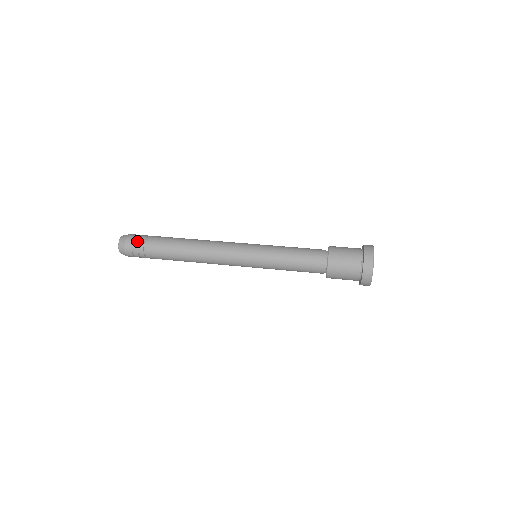
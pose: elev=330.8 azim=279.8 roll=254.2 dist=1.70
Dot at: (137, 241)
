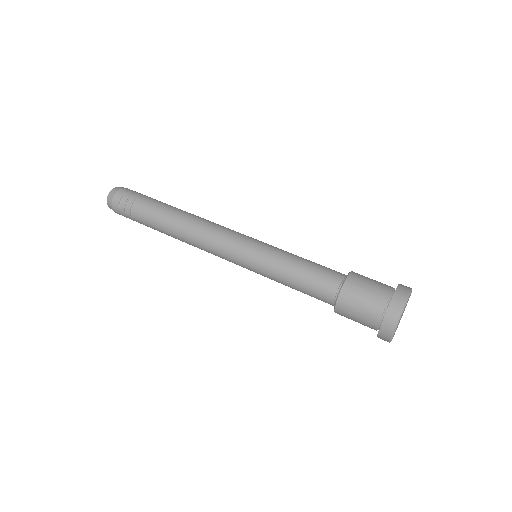
Dot at: (132, 193)
